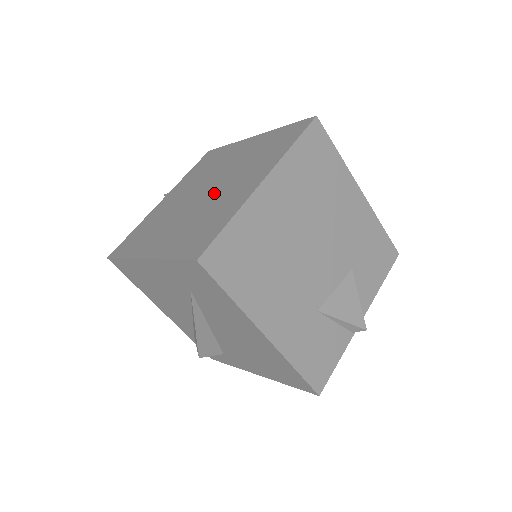
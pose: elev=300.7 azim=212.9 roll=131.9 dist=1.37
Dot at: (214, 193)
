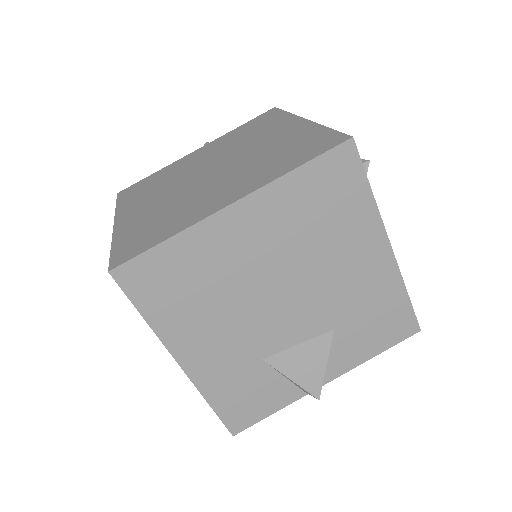
Dot at: (208, 182)
